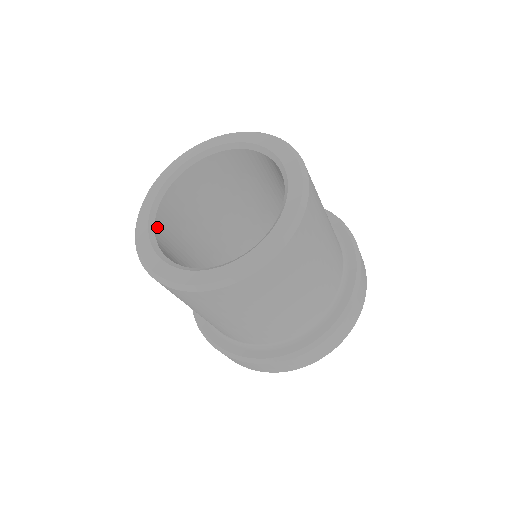
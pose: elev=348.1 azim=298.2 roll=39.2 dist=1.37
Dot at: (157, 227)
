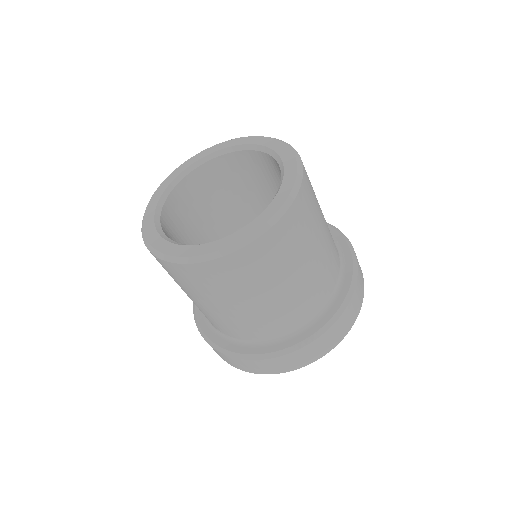
Dot at: (162, 220)
